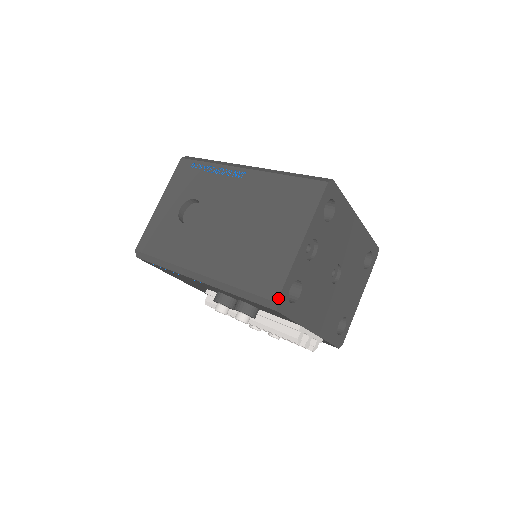
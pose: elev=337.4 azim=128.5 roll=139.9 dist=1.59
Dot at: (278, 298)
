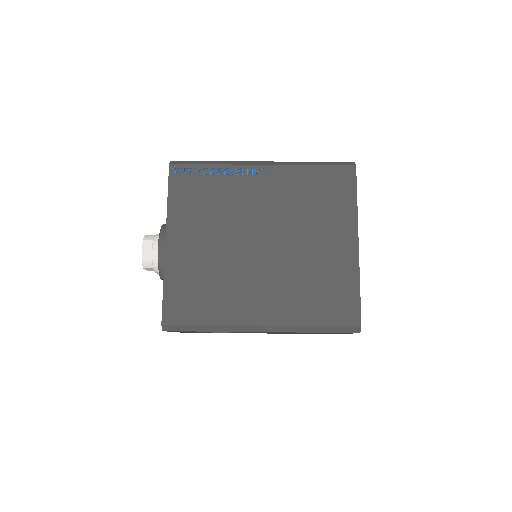
Dot at: occluded
